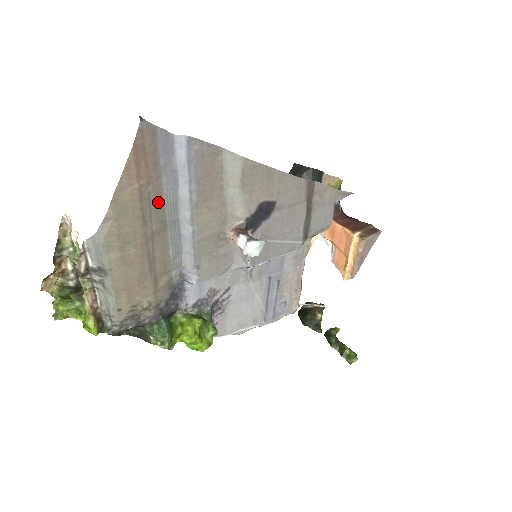
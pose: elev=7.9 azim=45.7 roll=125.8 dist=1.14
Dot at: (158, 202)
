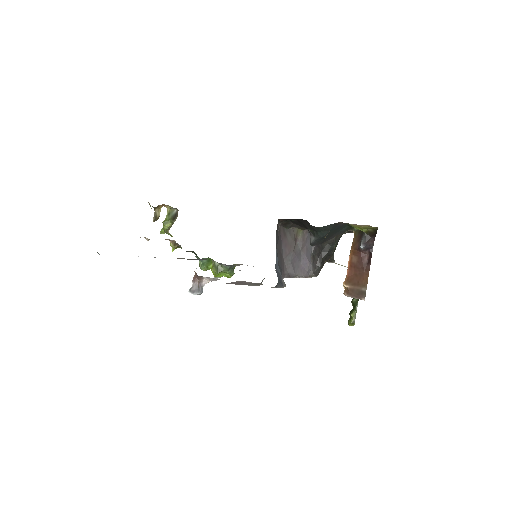
Dot at: occluded
